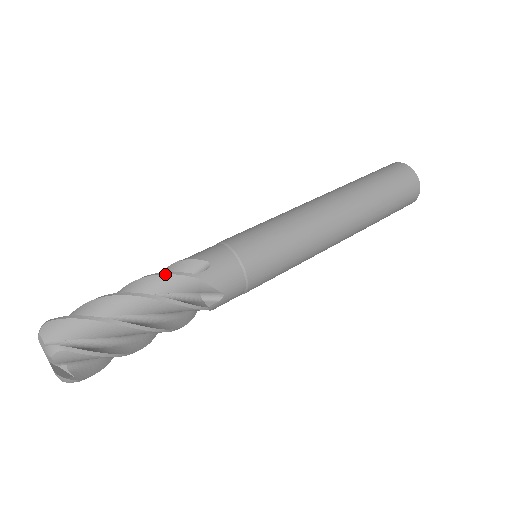
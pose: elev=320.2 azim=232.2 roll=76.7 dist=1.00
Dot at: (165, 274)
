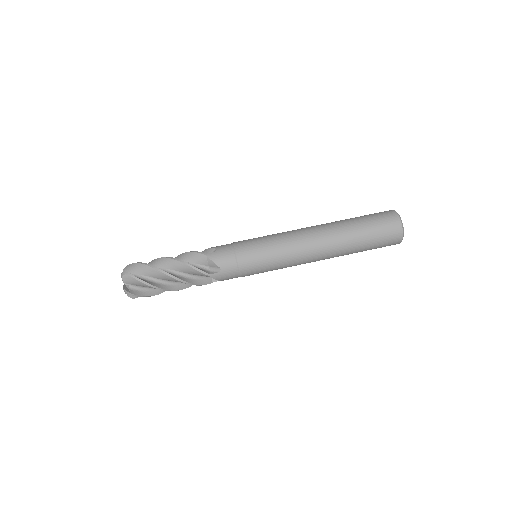
Dot at: (191, 252)
